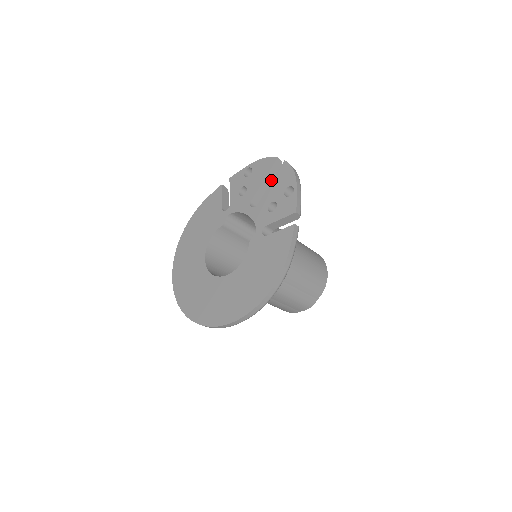
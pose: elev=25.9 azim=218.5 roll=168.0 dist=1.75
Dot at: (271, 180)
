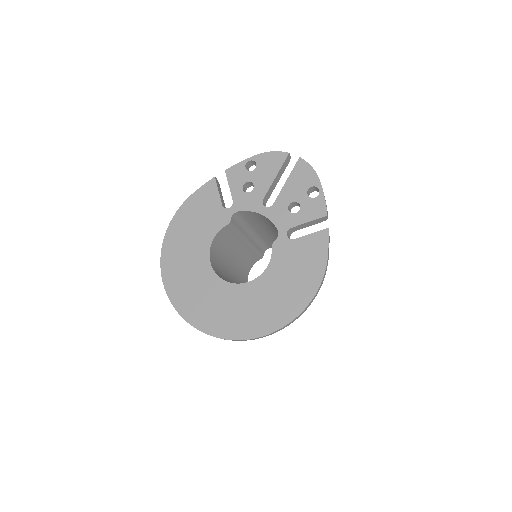
Dot at: (280, 176)
